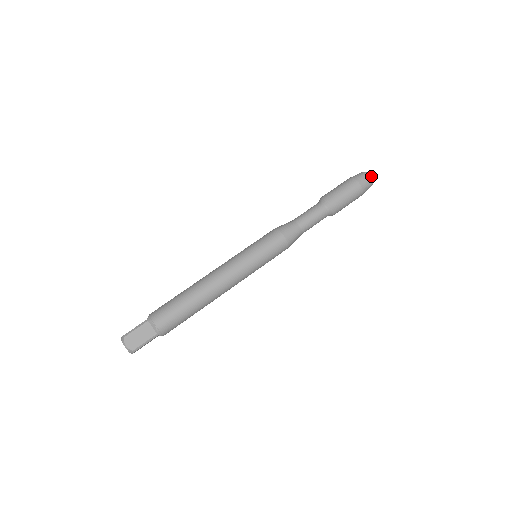
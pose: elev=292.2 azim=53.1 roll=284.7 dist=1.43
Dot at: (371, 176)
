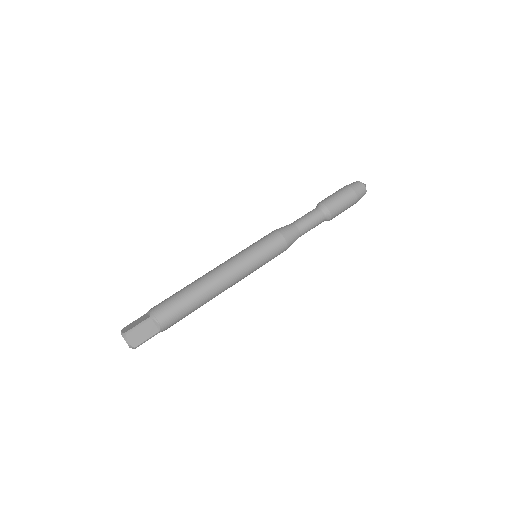
Dot at: occluded
